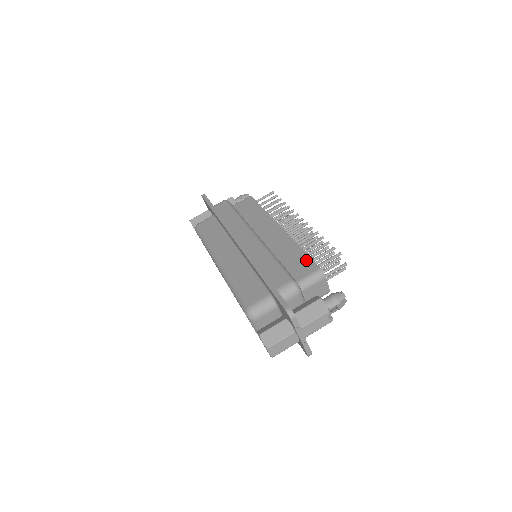
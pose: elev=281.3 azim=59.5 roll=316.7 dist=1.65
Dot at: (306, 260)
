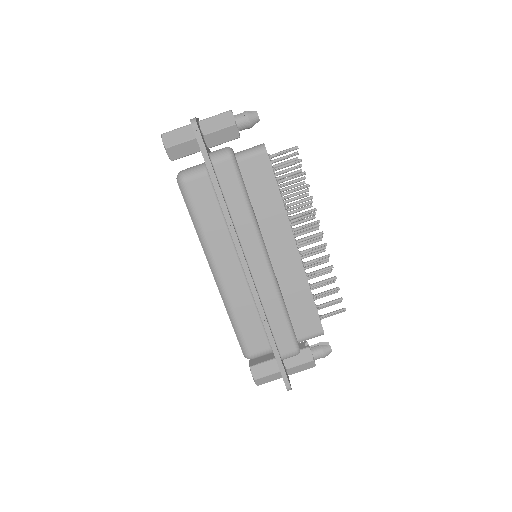
Dot at: (313, 316)
